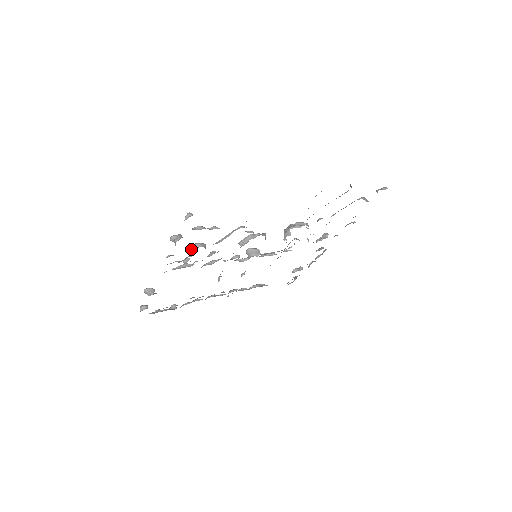
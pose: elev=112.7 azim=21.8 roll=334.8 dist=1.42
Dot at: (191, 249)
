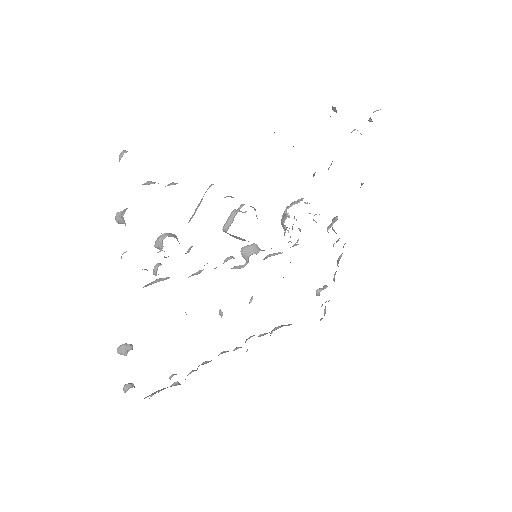
Dot at: (157, 245)
